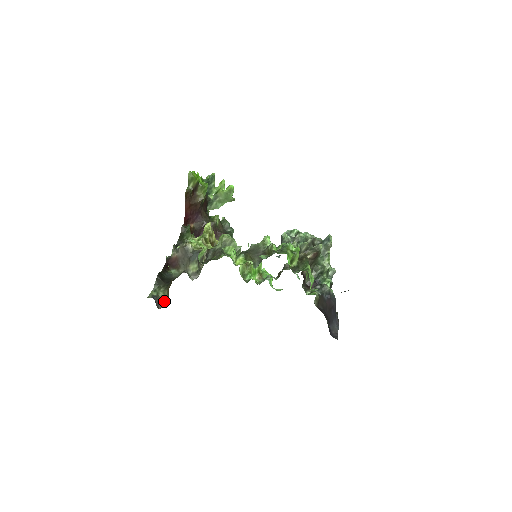
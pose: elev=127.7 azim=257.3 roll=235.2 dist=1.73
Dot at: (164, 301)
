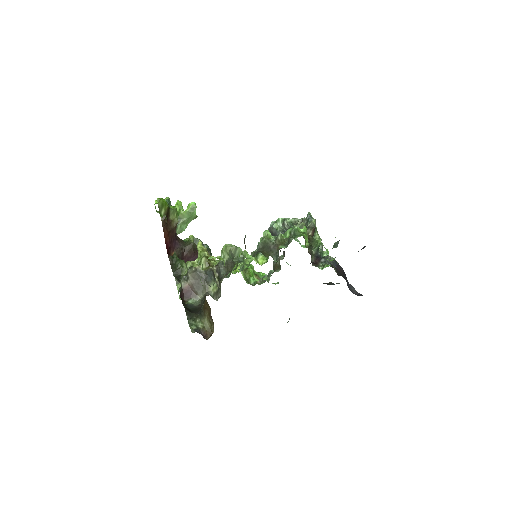
Dot at: (207, 330)
